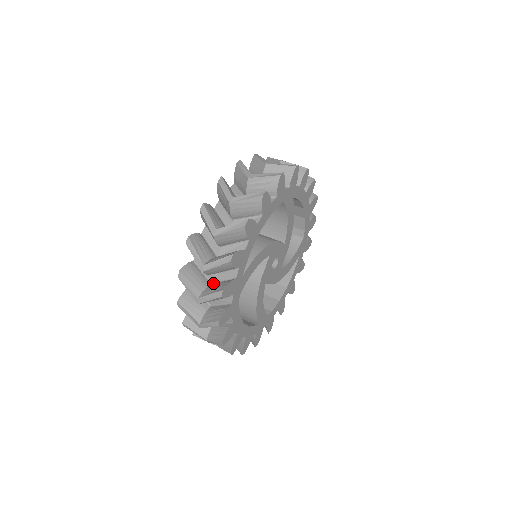
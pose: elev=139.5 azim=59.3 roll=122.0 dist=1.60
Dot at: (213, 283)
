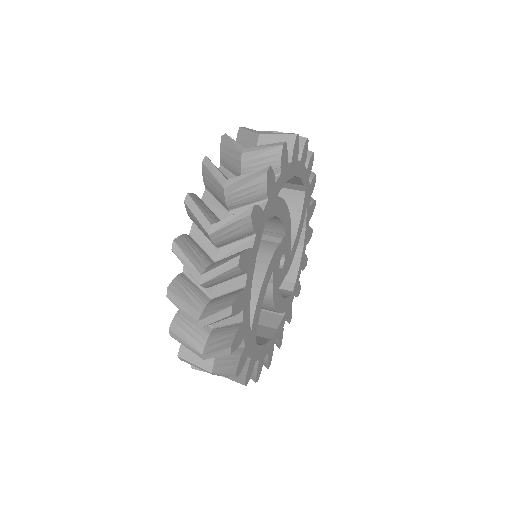
Dot at: occluded
